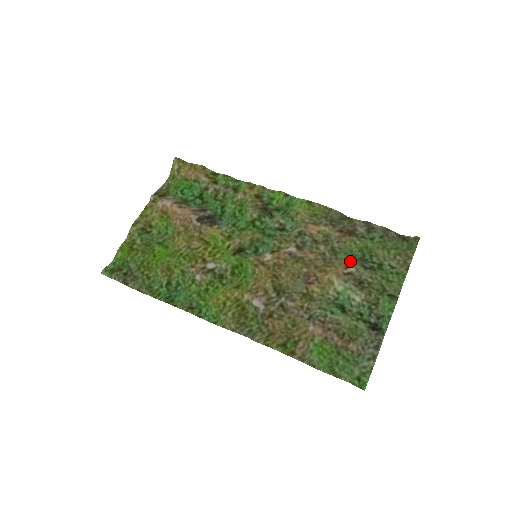
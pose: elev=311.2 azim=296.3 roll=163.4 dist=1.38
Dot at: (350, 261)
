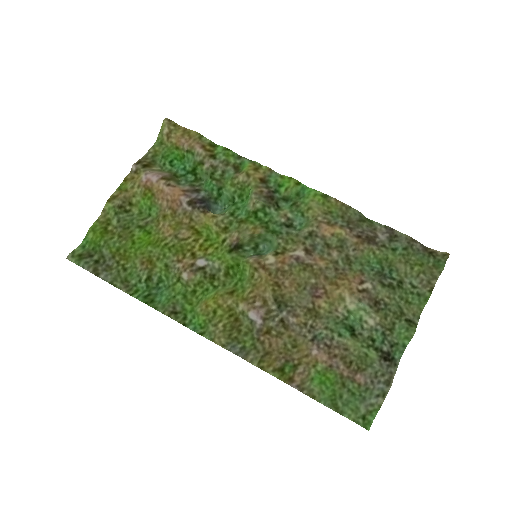
Dot at: (366, 274)
